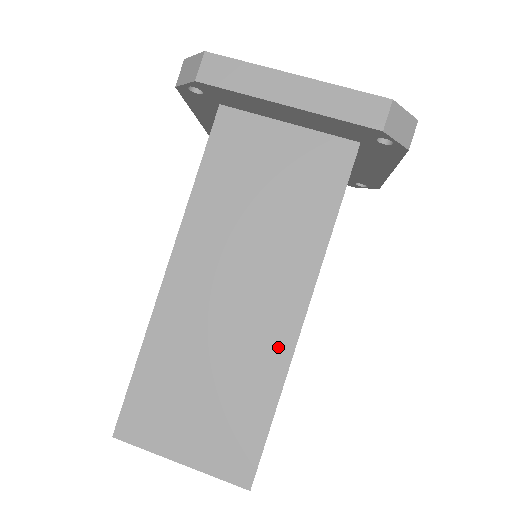
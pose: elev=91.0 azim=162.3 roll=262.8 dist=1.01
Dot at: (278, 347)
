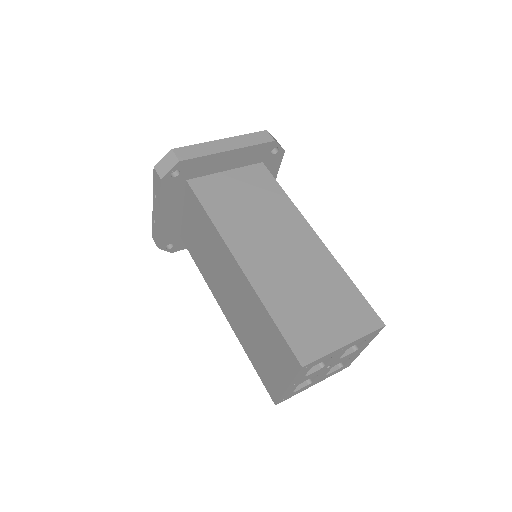
Dot at: (322, 255)
